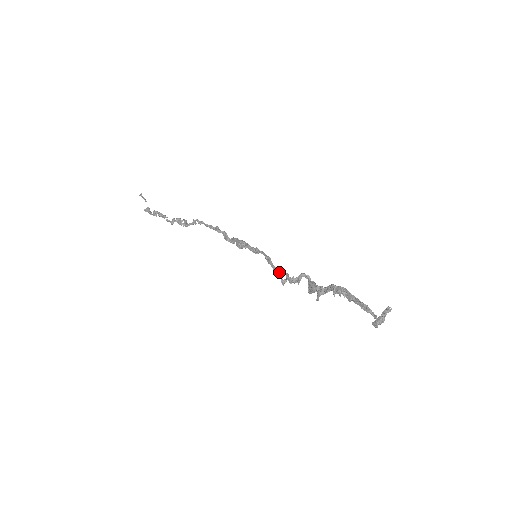
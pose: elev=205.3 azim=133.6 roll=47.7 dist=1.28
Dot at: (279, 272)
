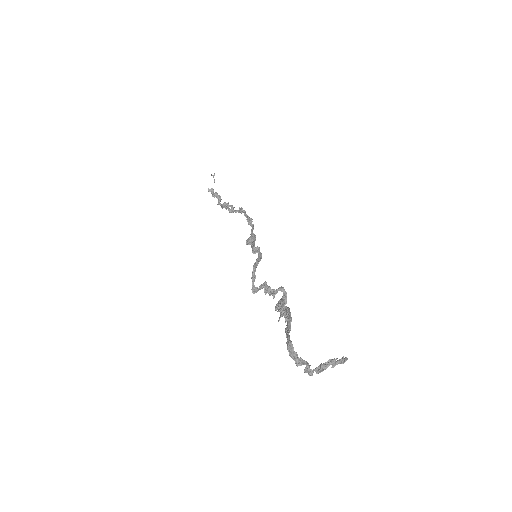
Dot at: (255, 278)
